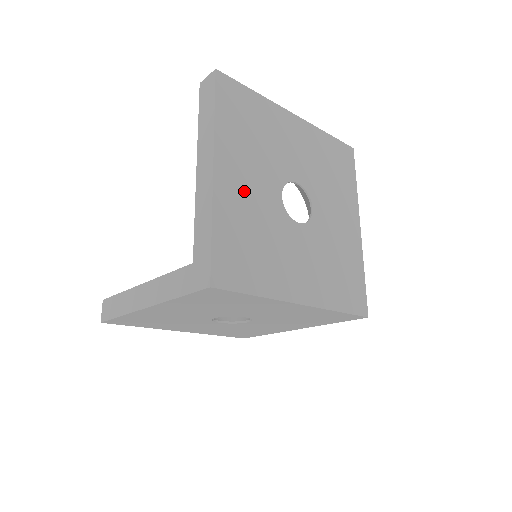
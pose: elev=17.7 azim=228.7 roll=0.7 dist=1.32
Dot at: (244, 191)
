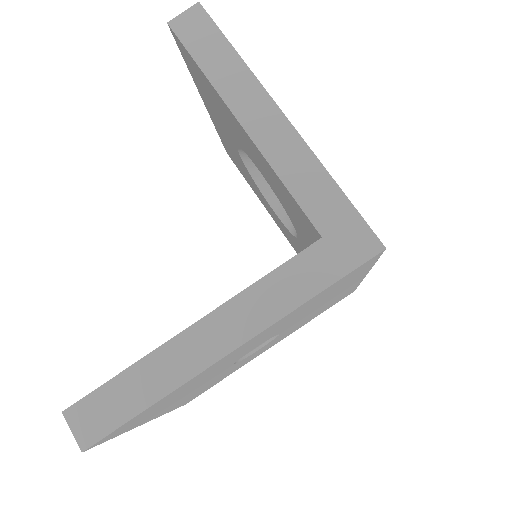
Dot at: occluded
